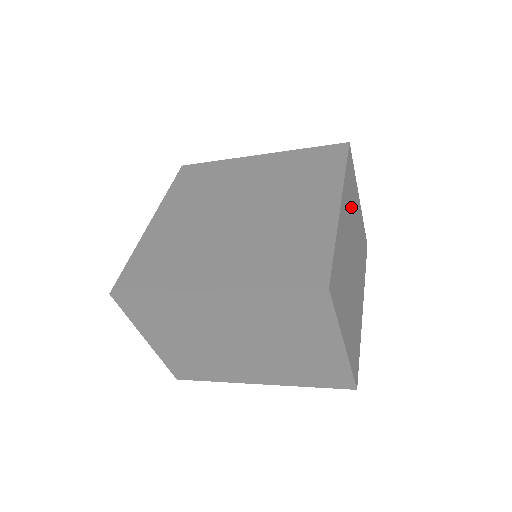
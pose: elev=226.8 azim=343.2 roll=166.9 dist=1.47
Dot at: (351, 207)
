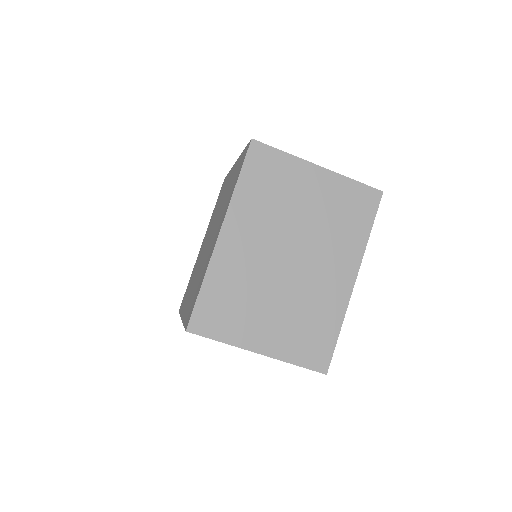
Dot at: occluded
